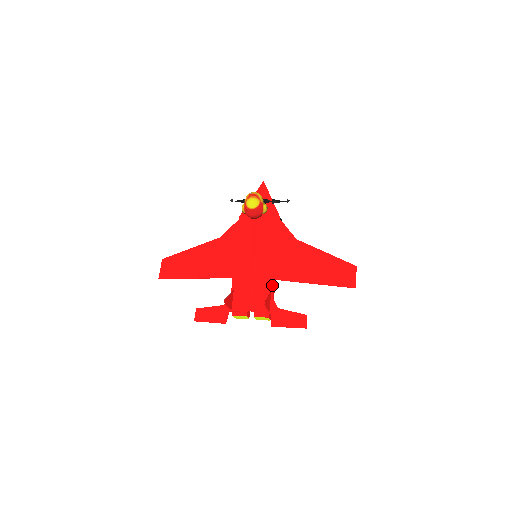
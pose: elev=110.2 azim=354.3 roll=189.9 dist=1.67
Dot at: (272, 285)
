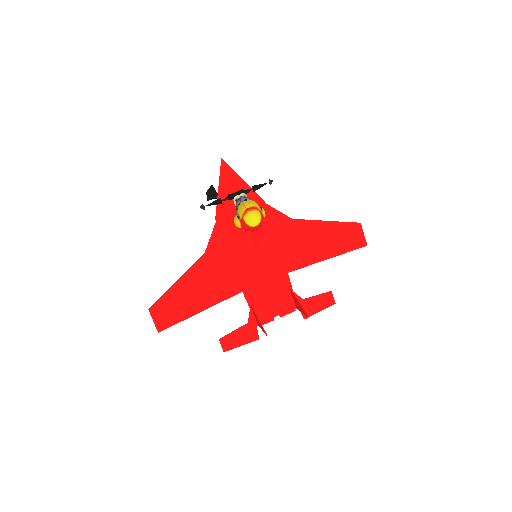
Dot at: (288, 280)
